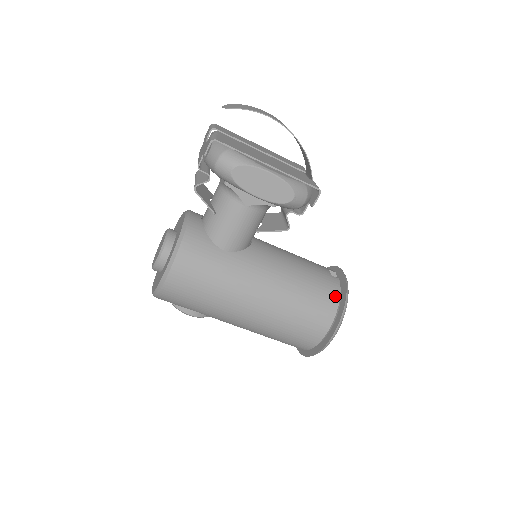
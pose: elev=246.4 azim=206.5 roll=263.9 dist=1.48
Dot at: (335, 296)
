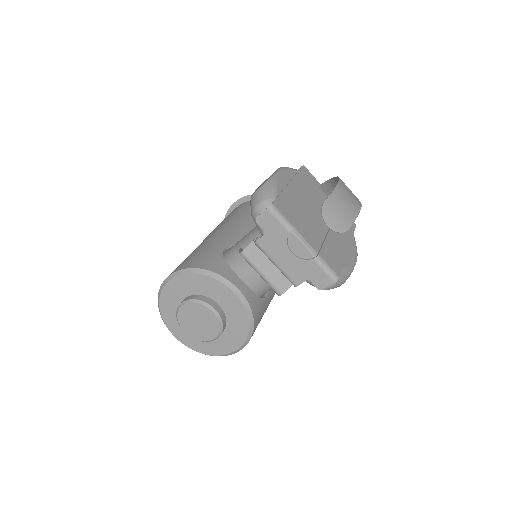
Dot at: occluded
